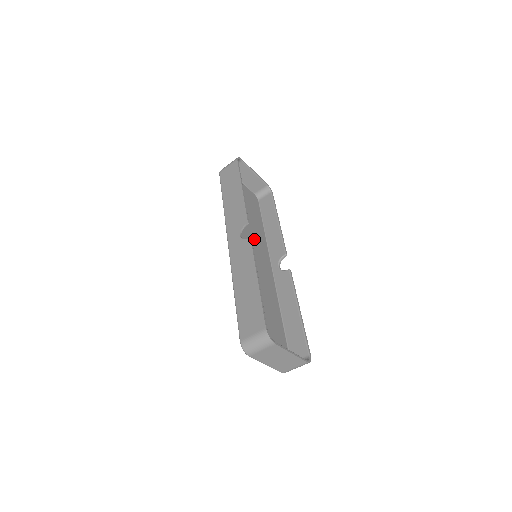
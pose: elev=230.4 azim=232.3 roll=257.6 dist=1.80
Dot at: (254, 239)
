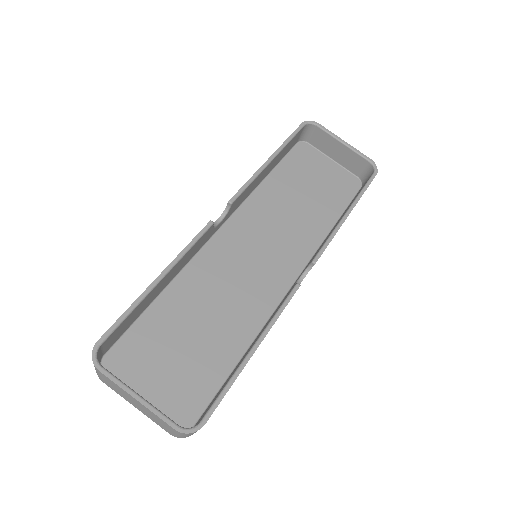
Dot at: (283, 235)
